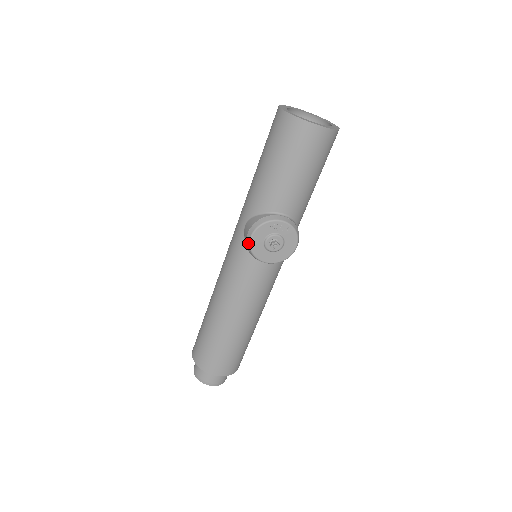
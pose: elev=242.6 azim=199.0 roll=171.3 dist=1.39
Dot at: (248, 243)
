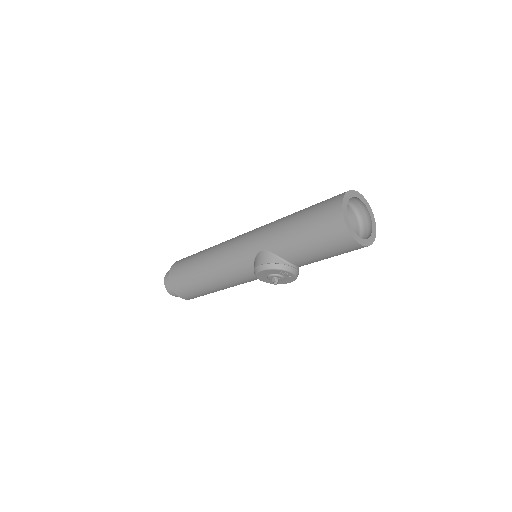
Dot at: (257, 270)
